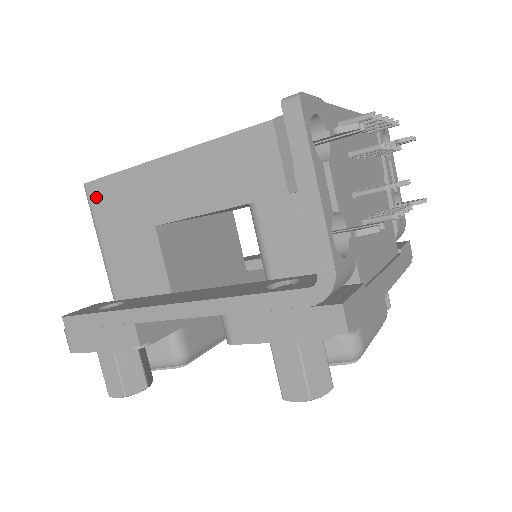
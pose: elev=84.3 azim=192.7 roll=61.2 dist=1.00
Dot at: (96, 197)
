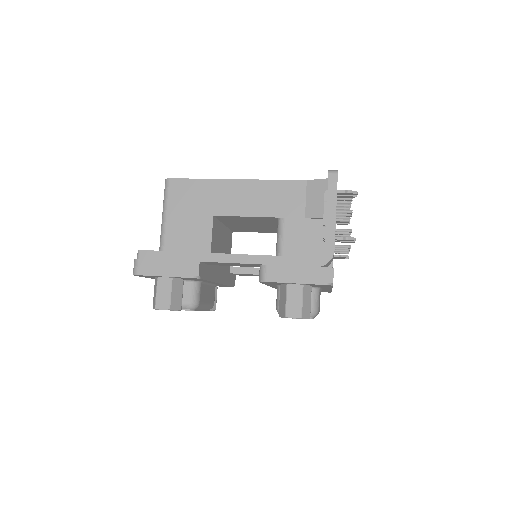
Dot at: (175, 188)
